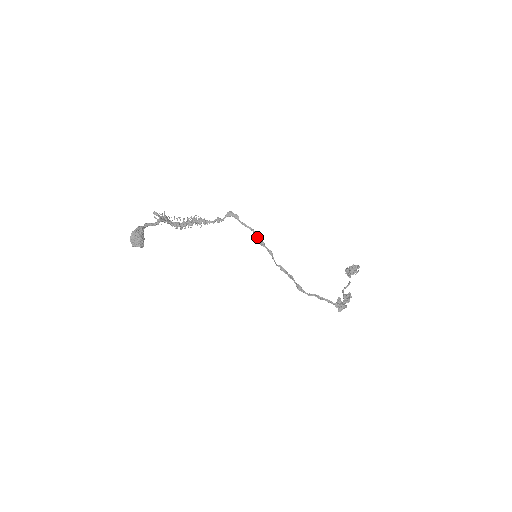
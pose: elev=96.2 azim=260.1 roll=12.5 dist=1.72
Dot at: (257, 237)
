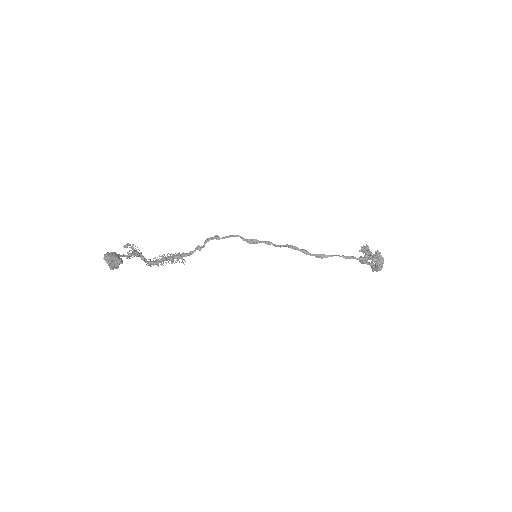
Dot at: (246, 239)
